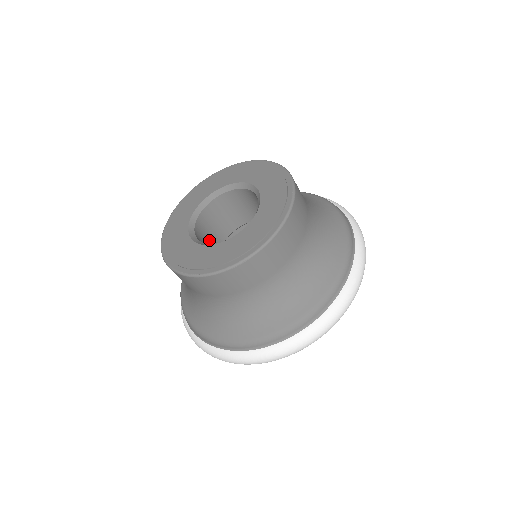
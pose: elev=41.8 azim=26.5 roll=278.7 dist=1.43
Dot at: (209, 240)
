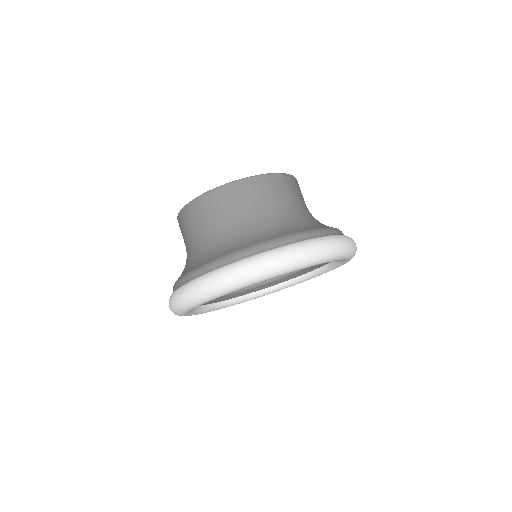
Dot at: occluded
